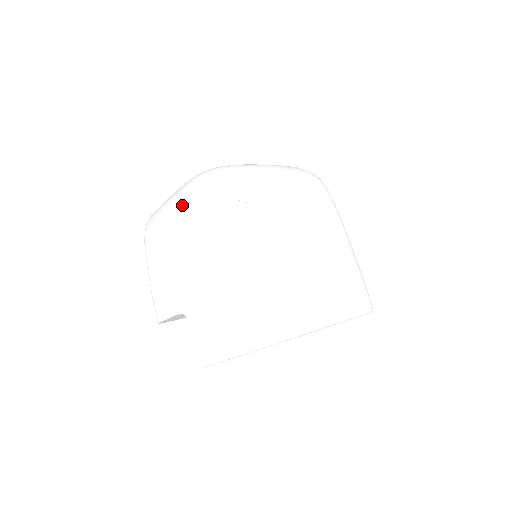
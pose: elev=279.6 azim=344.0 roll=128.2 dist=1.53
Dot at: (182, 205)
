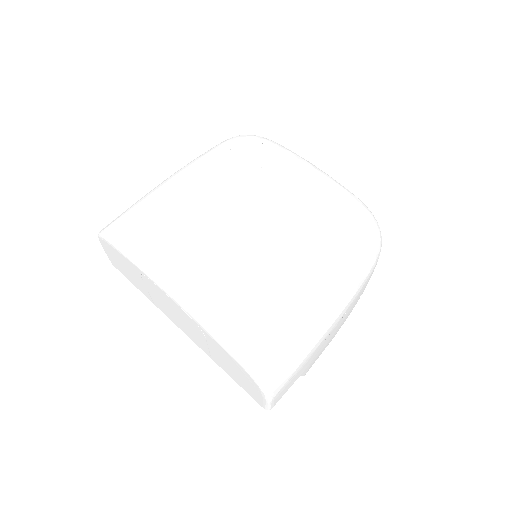
Dot at: occluded
